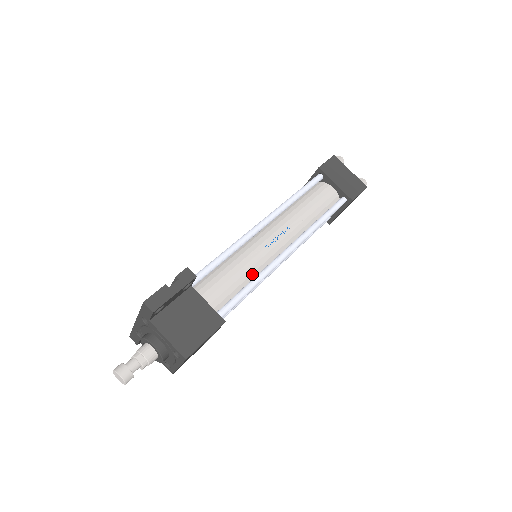
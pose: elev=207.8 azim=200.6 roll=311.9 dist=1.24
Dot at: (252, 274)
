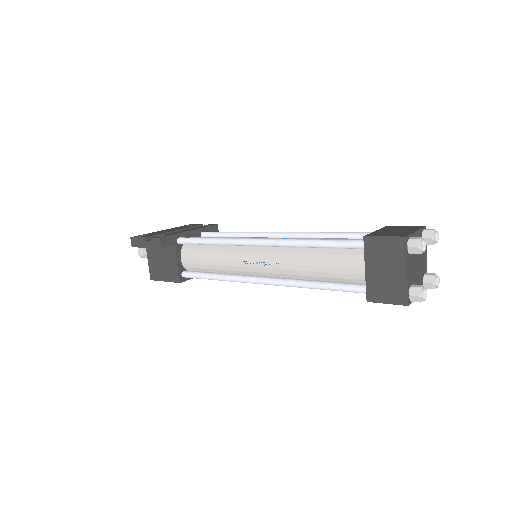
Dot at: (224, 270)
